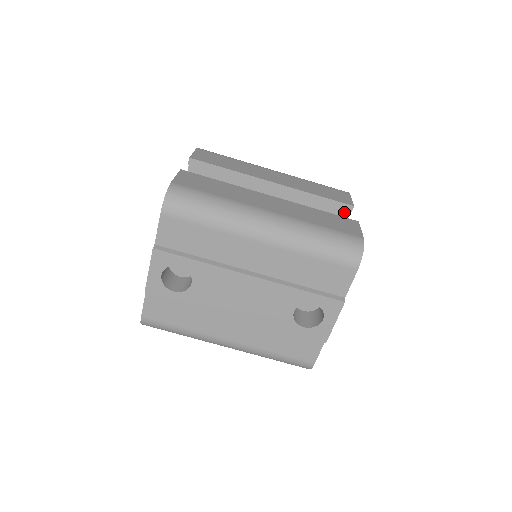
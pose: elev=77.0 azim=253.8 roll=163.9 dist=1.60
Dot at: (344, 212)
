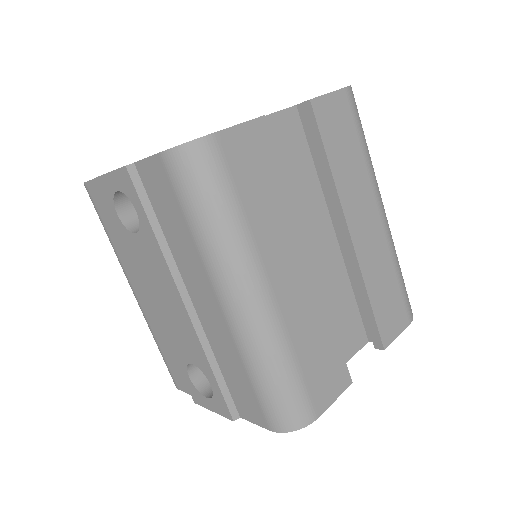
Dot at: occluded
